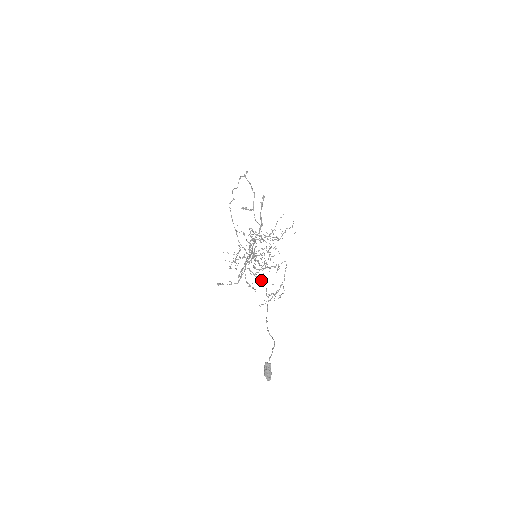
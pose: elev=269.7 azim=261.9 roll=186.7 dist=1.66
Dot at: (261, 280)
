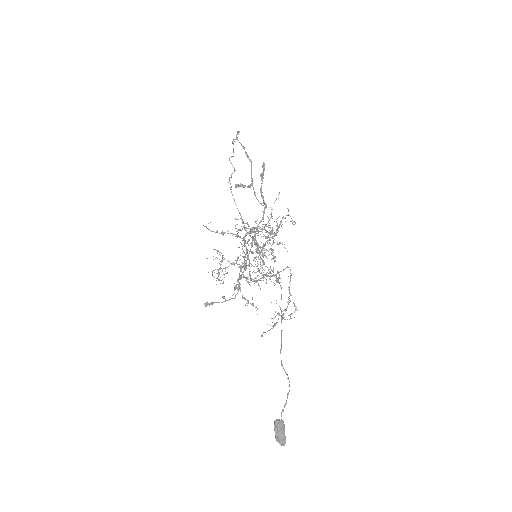
Dot at: (278, 281)
